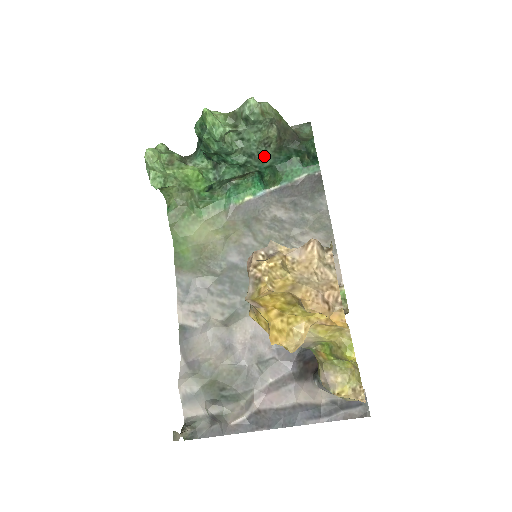
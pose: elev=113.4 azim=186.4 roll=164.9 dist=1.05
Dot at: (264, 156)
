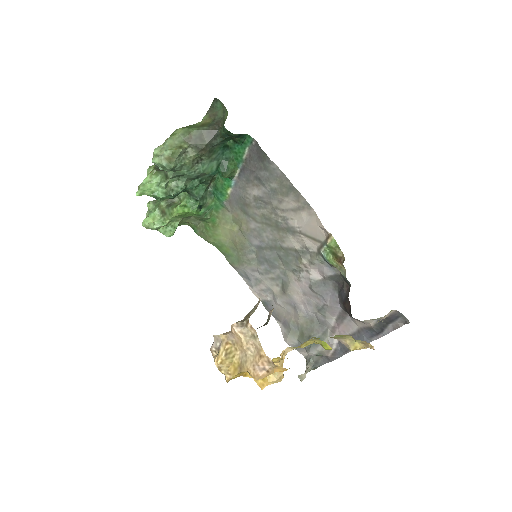
Dot at: (206, 167)
